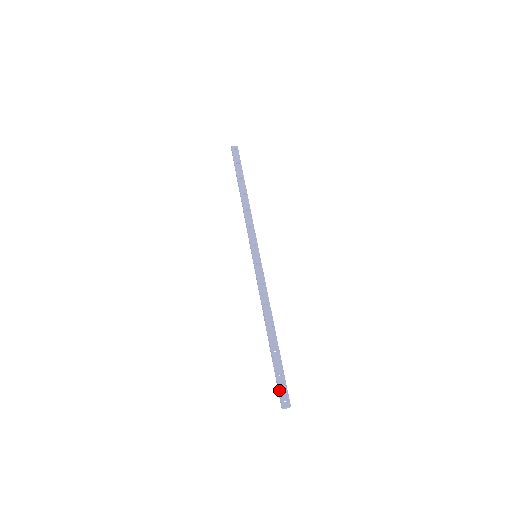
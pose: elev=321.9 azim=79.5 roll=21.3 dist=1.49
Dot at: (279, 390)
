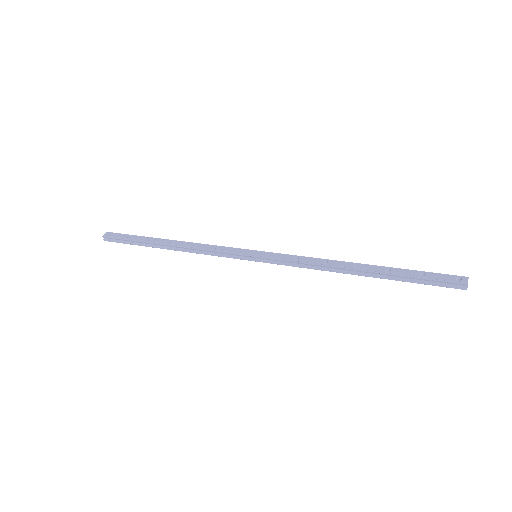
Dot at: (443, 281)
